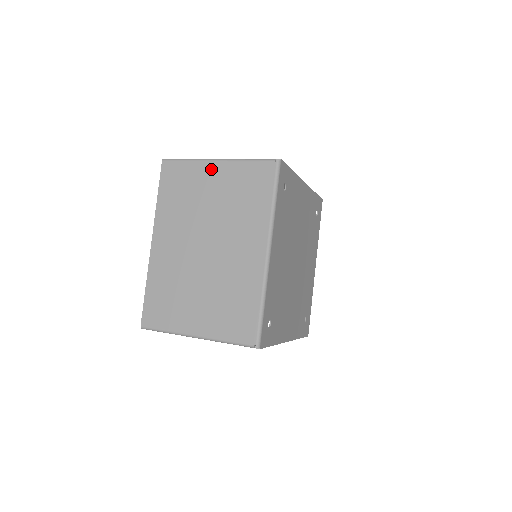
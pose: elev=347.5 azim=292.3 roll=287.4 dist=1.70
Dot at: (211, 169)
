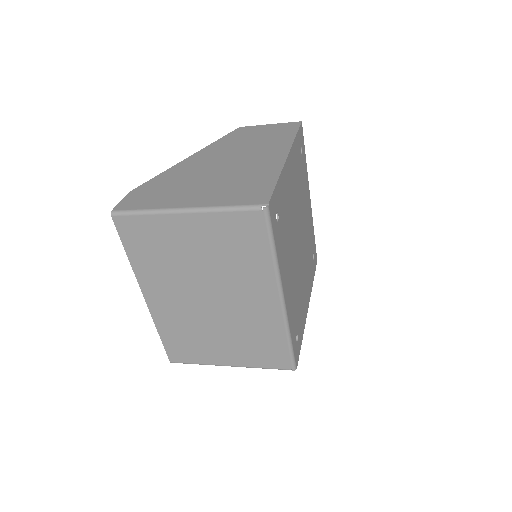
Dot at: (181, 223)
